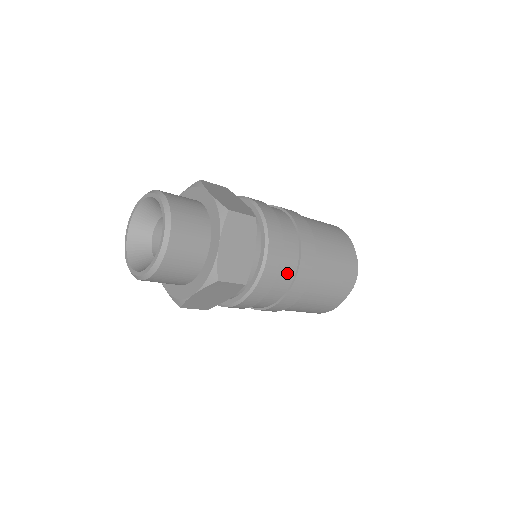
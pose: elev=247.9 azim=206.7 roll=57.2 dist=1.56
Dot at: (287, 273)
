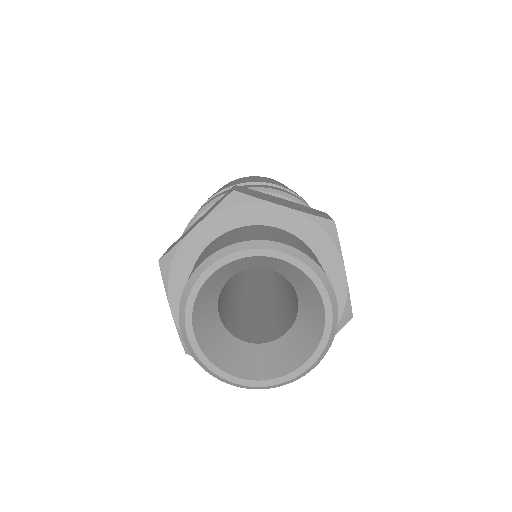
Dot at: occluded
